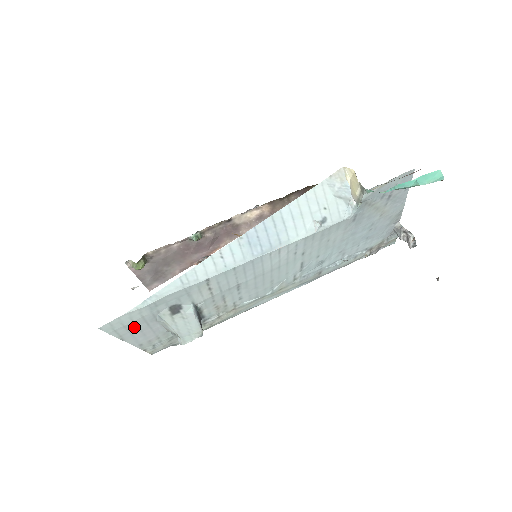
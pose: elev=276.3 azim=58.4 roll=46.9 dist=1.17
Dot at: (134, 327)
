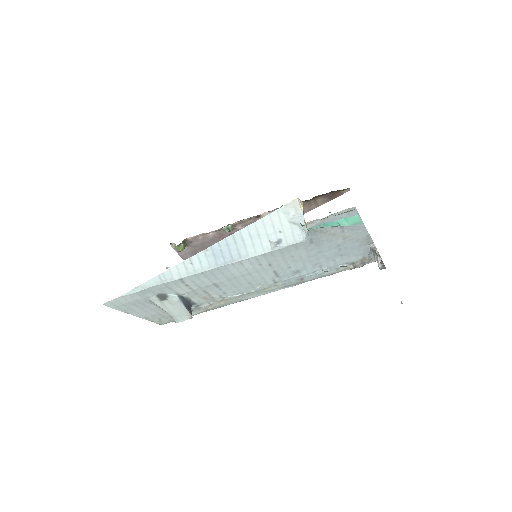
Dot at: (133, 306)
